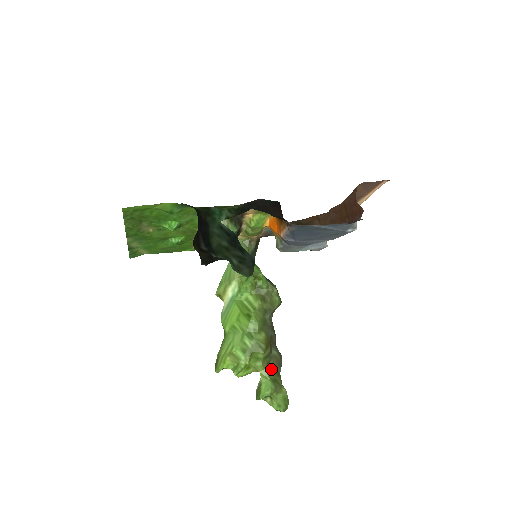
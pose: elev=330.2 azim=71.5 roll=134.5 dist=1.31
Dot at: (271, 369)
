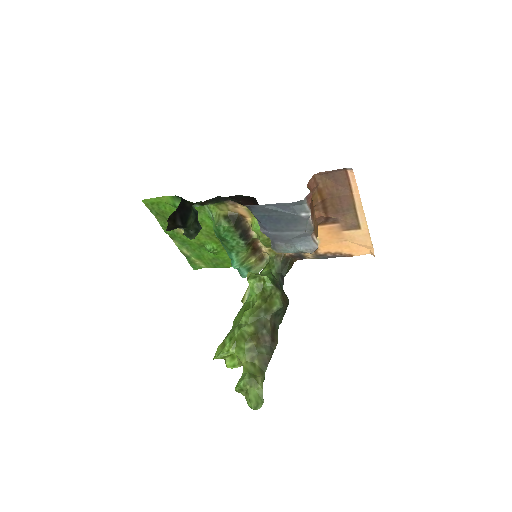
Dot at: (256, 365)
